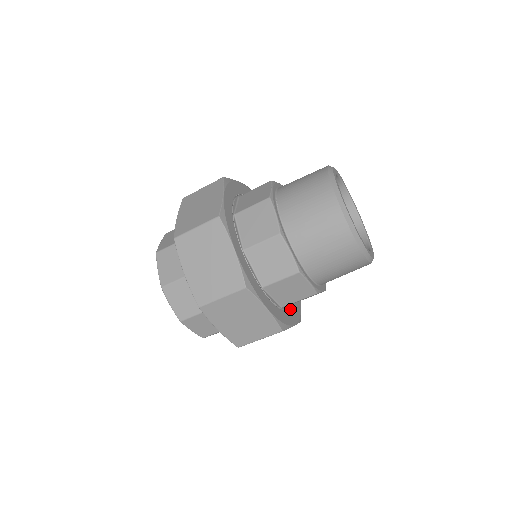
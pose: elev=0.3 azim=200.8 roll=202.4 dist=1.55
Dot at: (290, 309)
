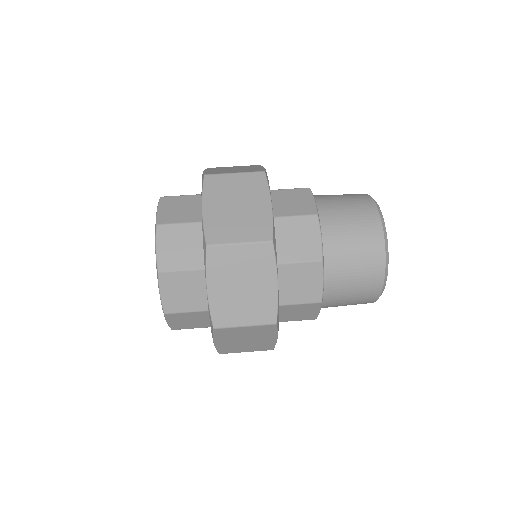
Dot at: occluded
